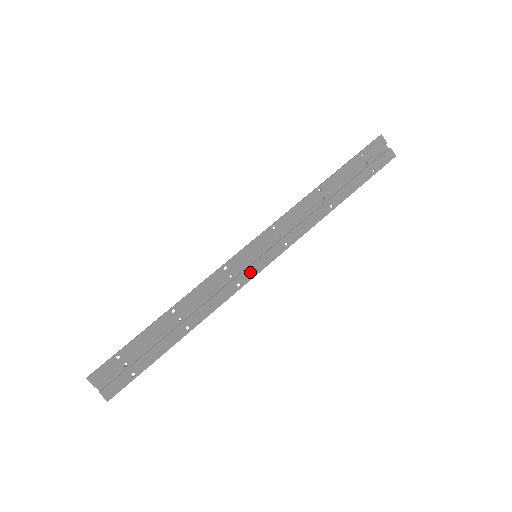
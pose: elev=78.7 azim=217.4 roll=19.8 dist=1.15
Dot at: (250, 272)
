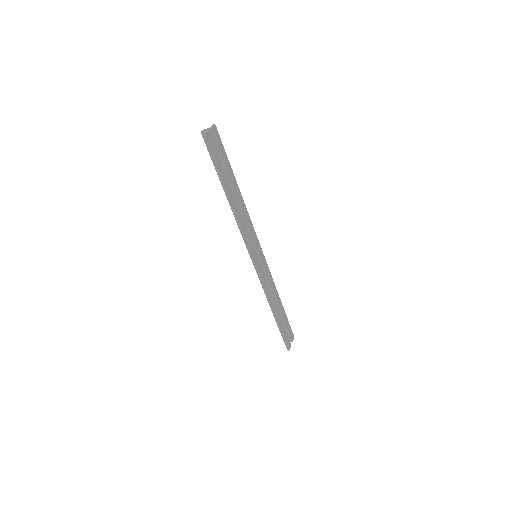
Dot at: (253, 251)
